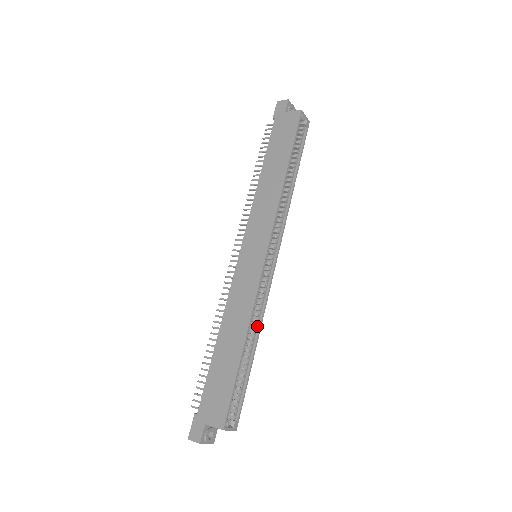
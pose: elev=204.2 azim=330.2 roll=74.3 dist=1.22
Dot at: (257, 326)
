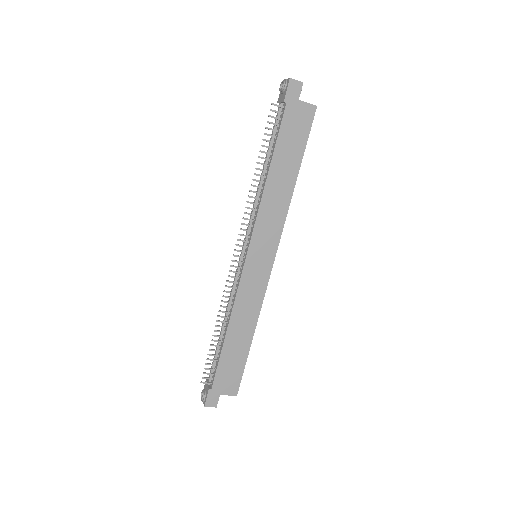
Dot at: occluded
